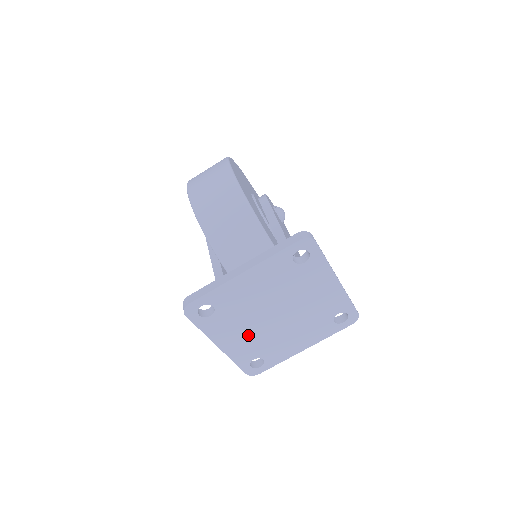
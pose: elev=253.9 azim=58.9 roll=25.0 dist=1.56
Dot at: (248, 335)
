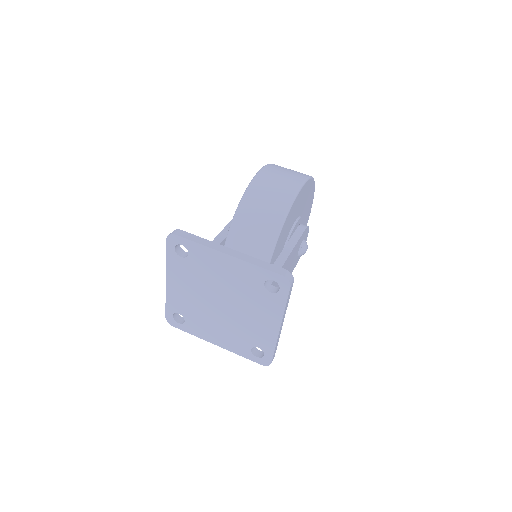
Dot at: (191, 295)
